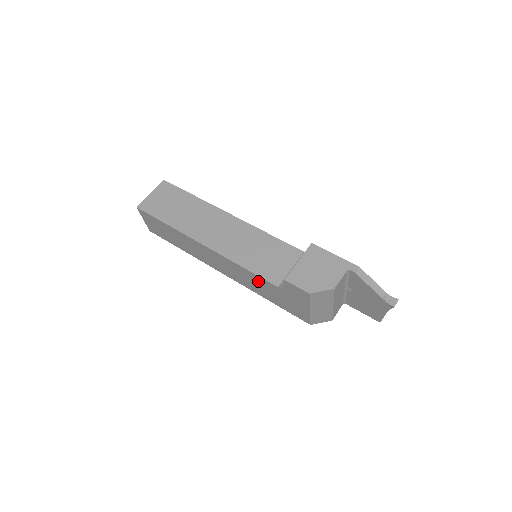
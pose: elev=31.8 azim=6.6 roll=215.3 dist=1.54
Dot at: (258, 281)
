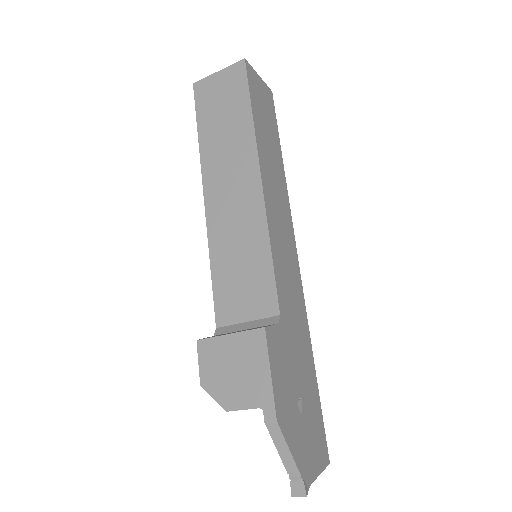
Dot at: occluded
